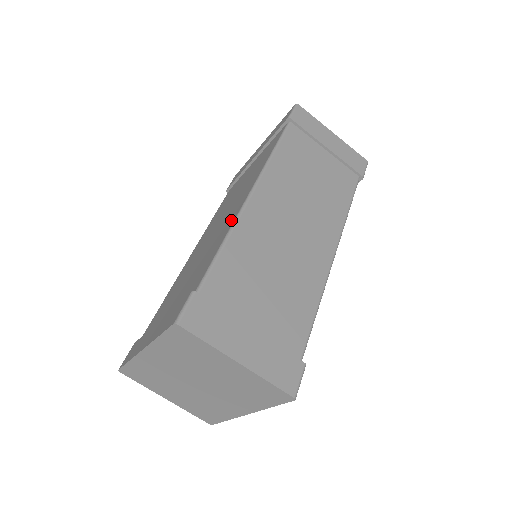
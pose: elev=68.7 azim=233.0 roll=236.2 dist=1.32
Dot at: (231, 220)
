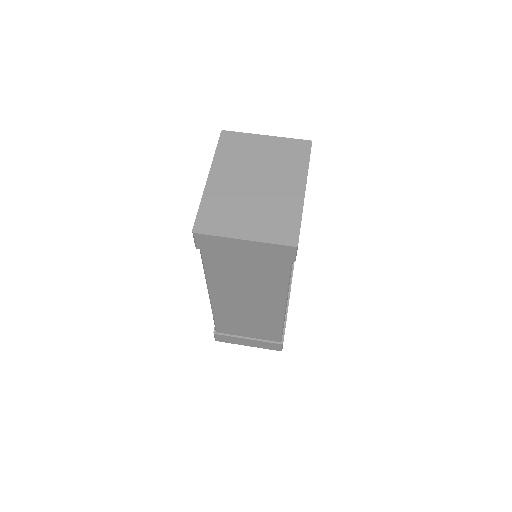
Dot at: occluded
